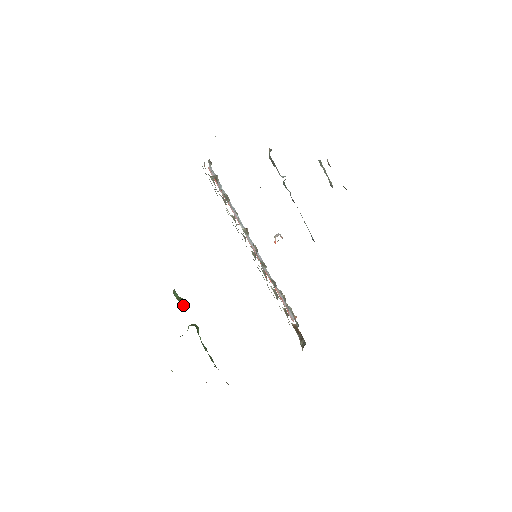
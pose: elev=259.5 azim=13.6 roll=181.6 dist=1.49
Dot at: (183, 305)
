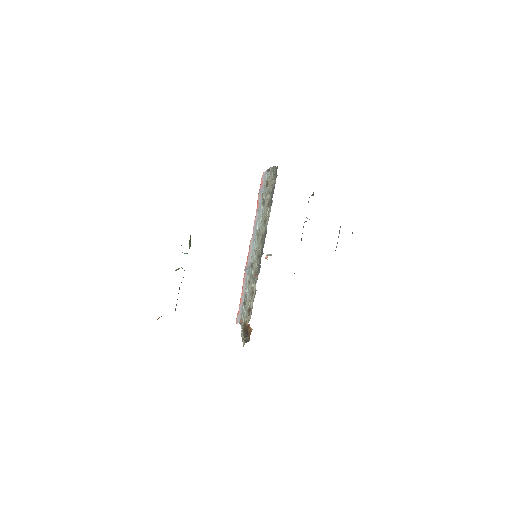
Dot at: occluded
